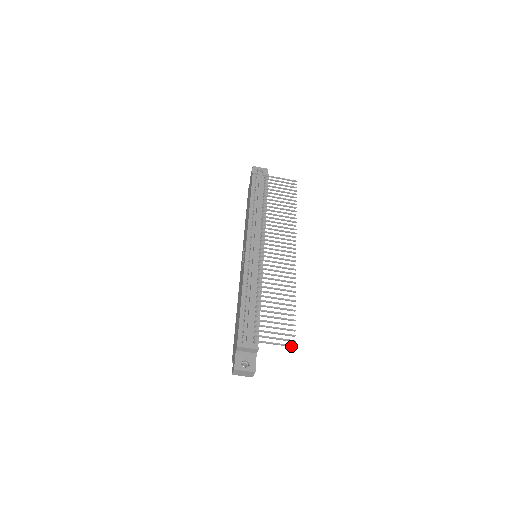
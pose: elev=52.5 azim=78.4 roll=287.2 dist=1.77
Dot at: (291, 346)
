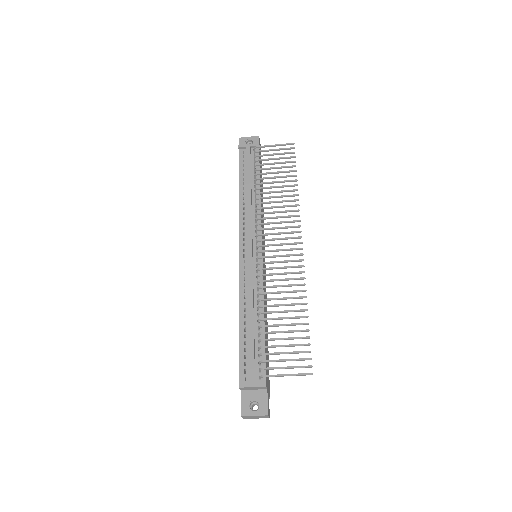
Dot at: occluded
